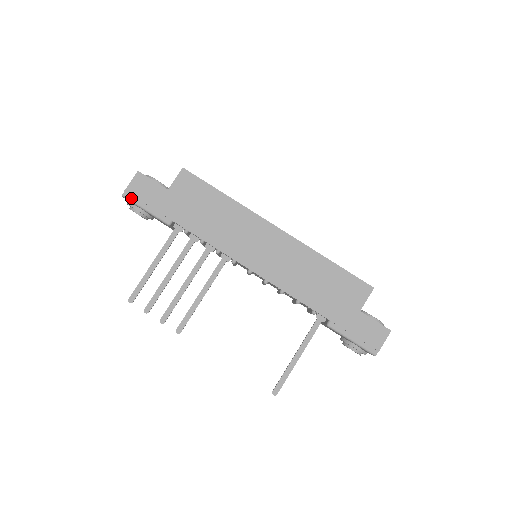
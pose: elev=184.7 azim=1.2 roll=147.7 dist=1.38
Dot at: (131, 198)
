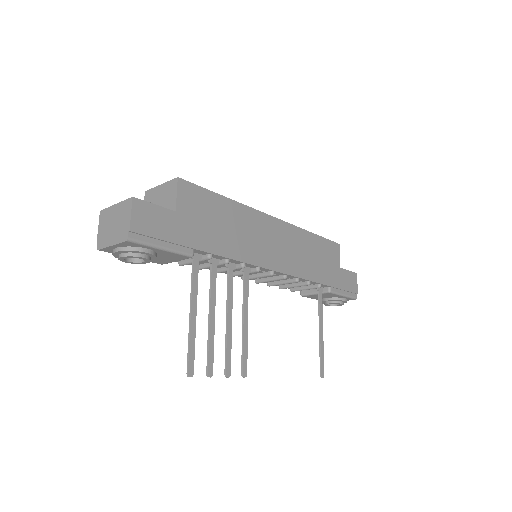
Dot at: (140, 239)
